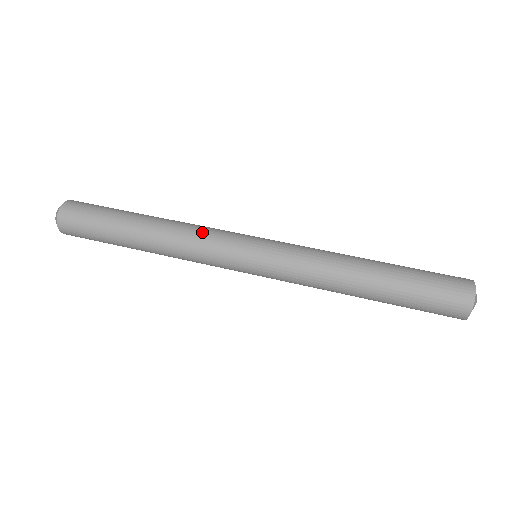
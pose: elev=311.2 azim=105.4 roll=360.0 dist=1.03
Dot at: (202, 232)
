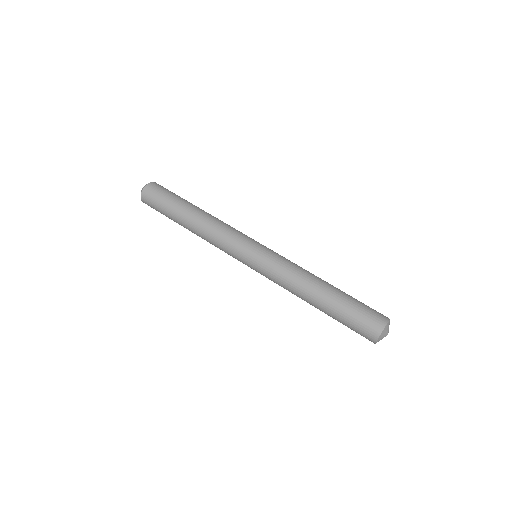
Dot at: (224, 231)
